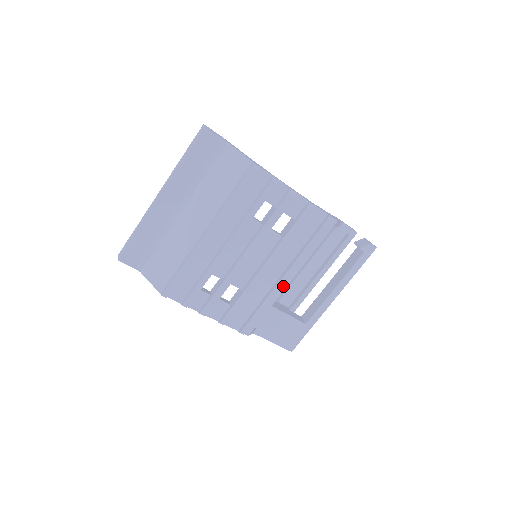
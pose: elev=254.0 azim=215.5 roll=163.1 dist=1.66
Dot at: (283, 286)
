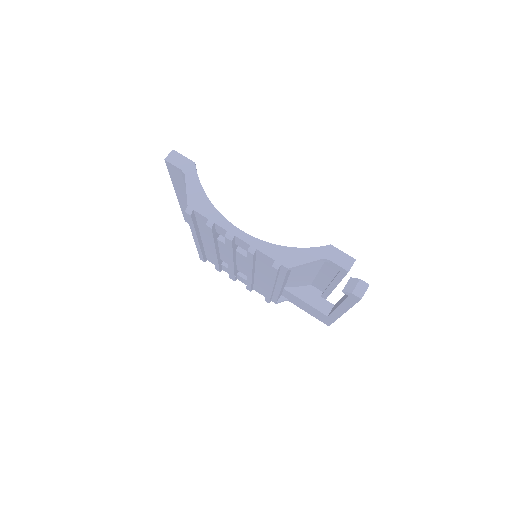
Dot at: (277, 289)
